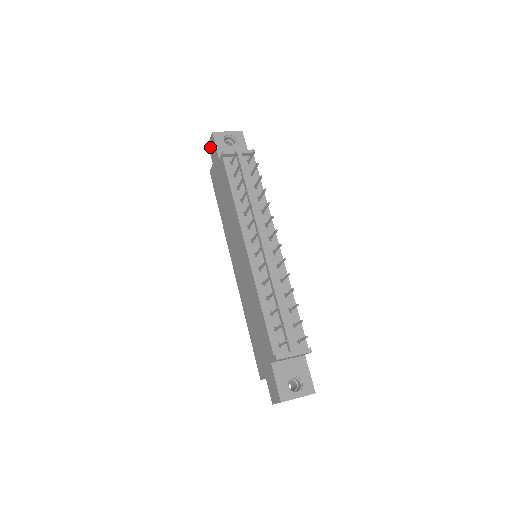
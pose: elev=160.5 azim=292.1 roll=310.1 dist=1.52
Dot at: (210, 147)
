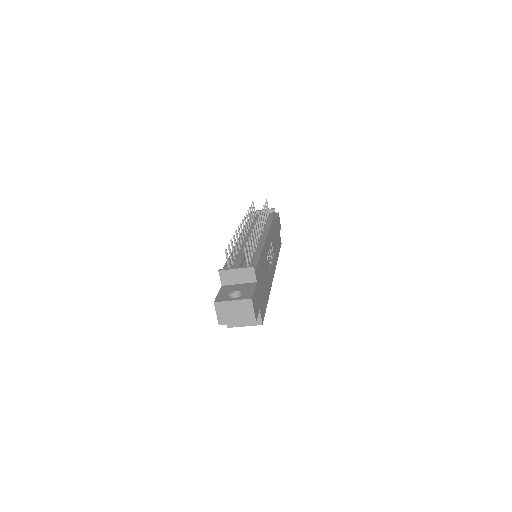
Dot at: occluded
